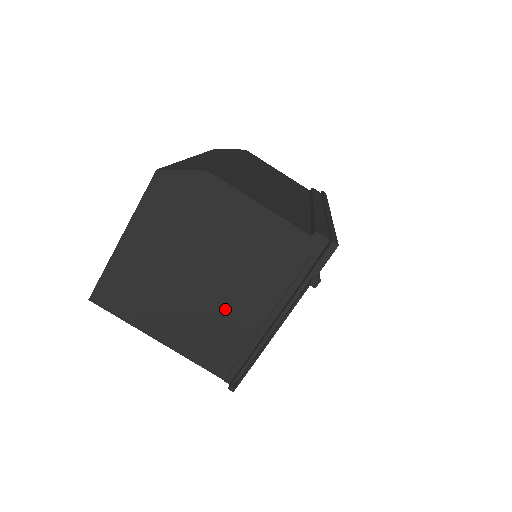
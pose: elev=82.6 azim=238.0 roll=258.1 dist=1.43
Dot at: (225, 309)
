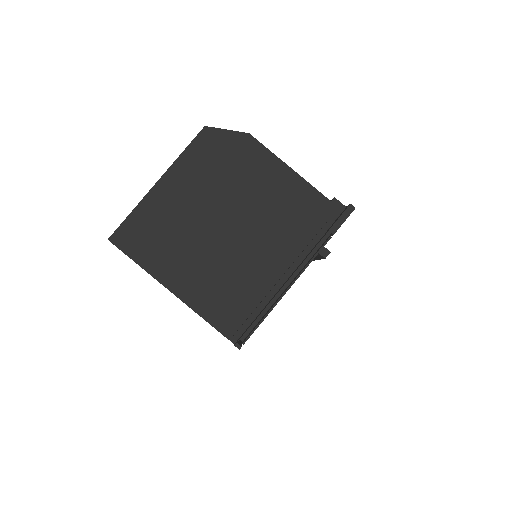
Dot at: (243, 262)
